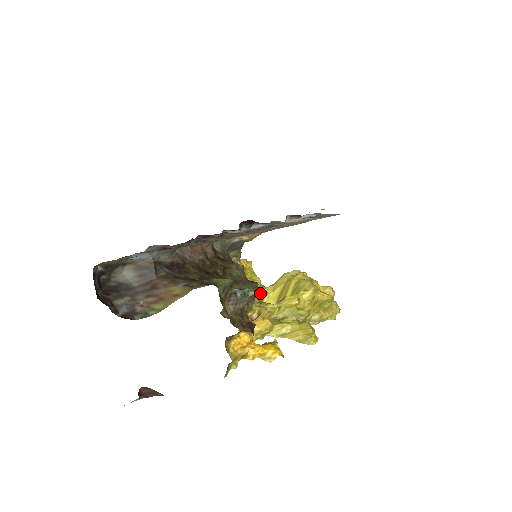
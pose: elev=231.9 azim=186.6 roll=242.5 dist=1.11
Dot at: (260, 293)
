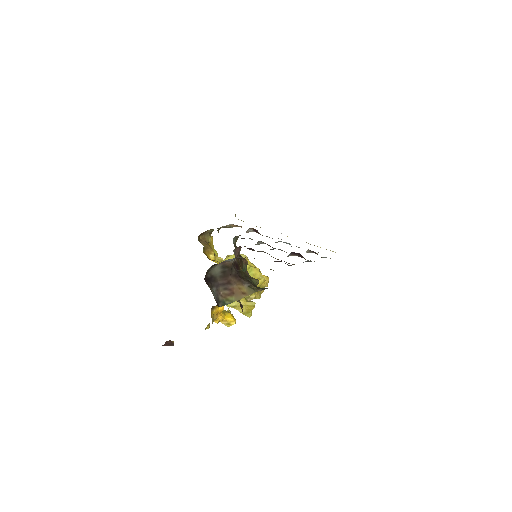
Dot at: occluded
